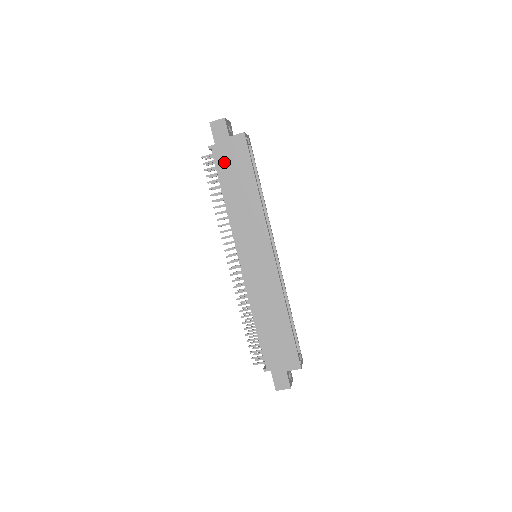
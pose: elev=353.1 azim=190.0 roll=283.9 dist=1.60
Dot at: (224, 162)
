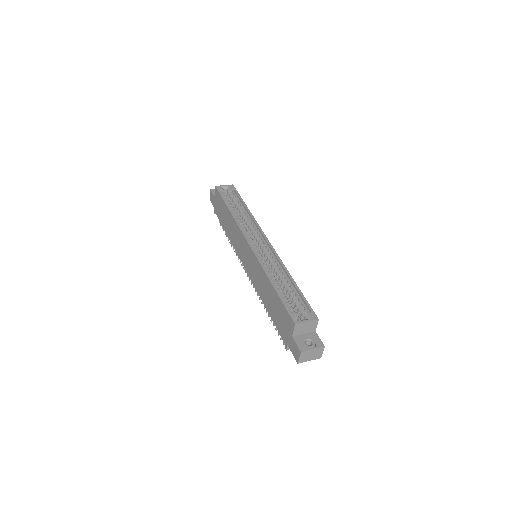
Dot at: (219, 213)
